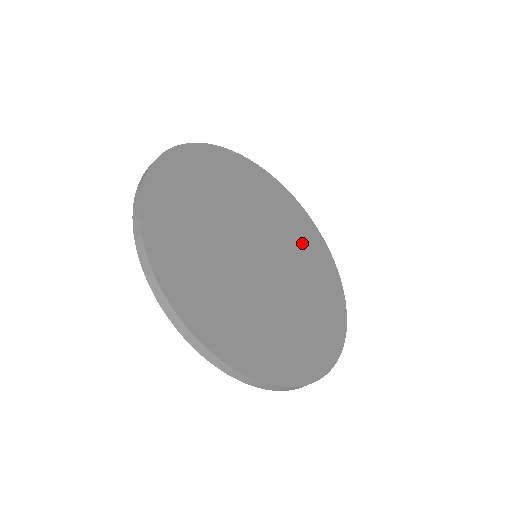
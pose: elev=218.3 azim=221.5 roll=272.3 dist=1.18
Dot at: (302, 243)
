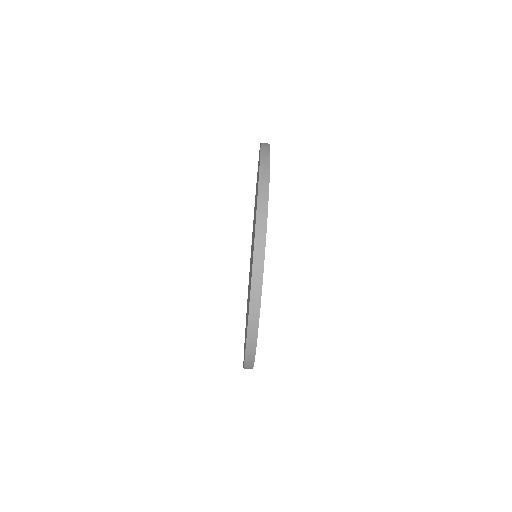
Dot at: occluded
